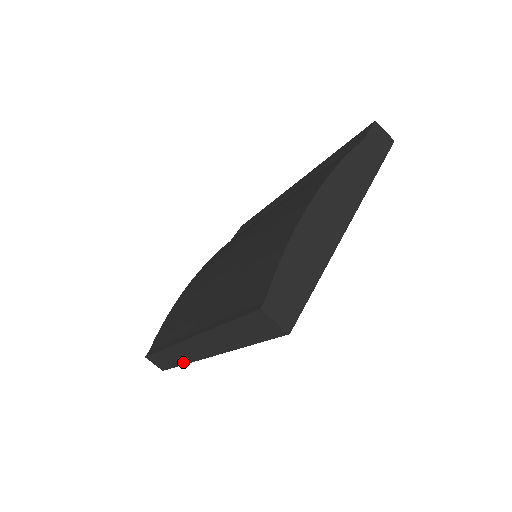
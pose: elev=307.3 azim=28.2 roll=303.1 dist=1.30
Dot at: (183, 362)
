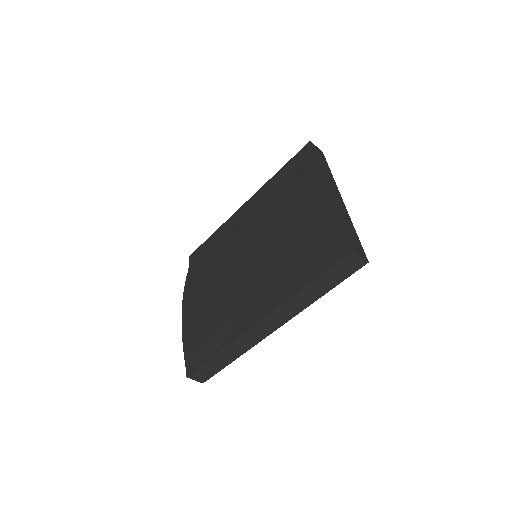
Dot at: (240, 354)
